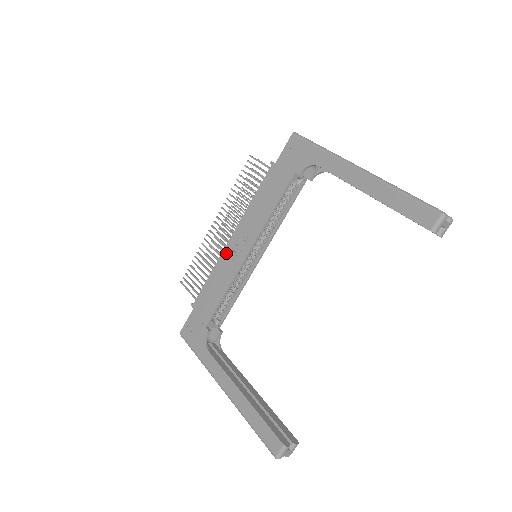
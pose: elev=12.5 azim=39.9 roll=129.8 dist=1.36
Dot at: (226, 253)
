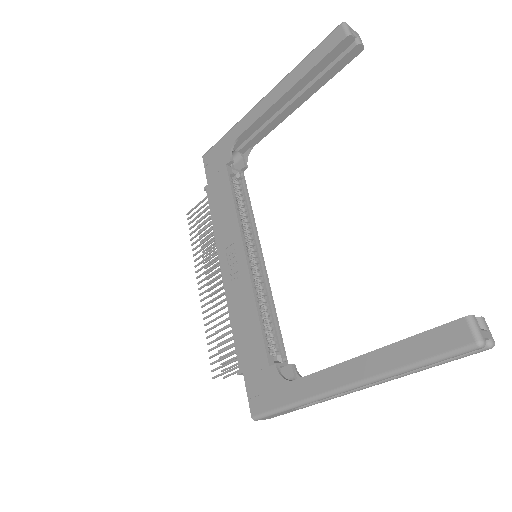
Dot at: (228, 285)
